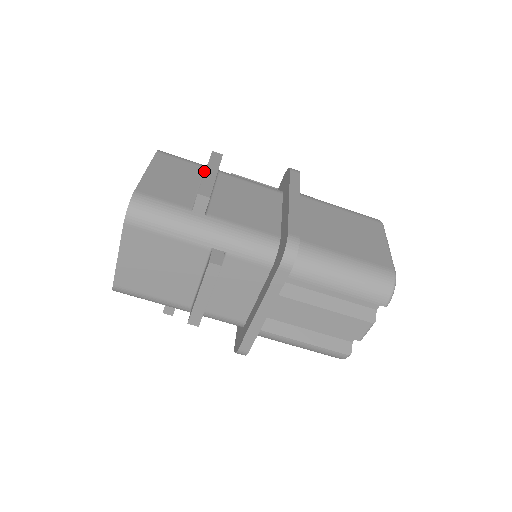
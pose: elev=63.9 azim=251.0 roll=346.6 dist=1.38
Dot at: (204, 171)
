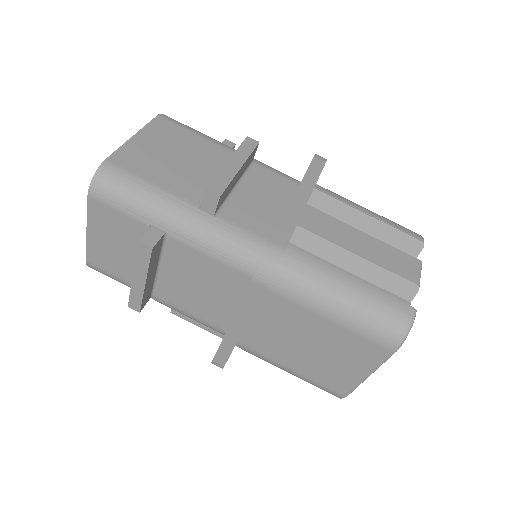
Dot at: occluded
